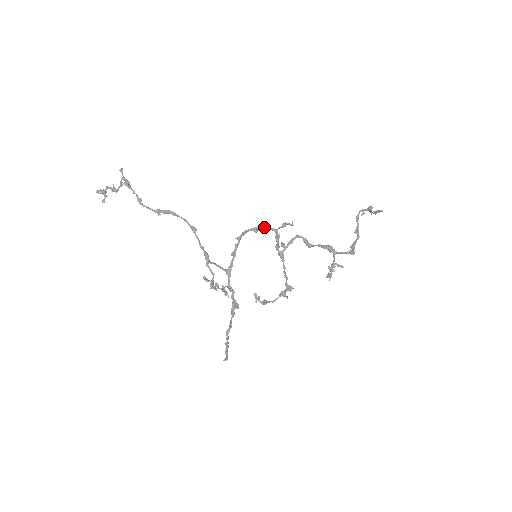
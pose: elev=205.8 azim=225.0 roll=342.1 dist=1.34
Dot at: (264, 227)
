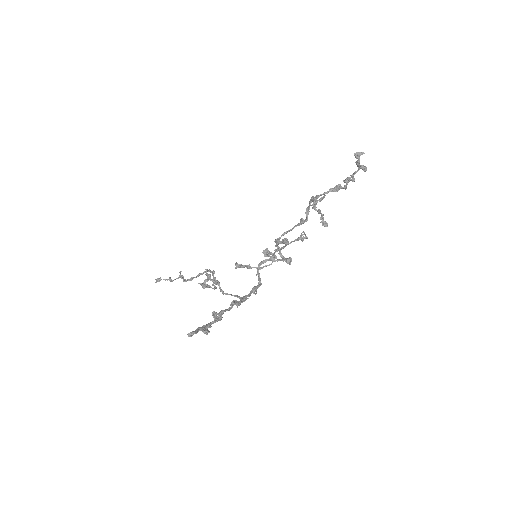
Dot at: (278, 250)
